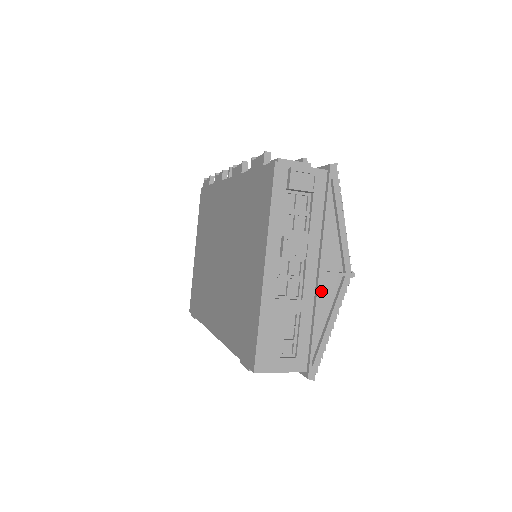
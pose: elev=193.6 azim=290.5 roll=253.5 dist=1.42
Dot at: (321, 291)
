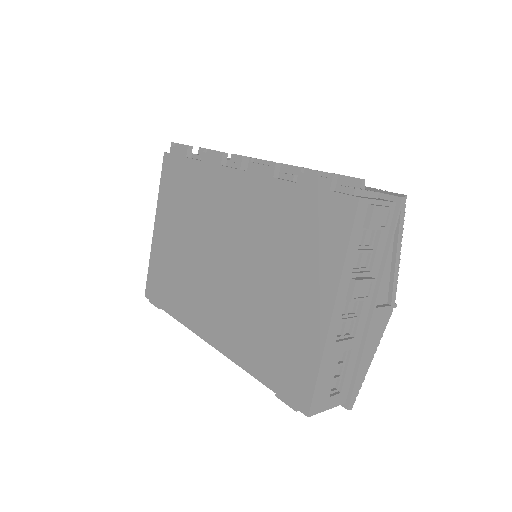
Dot at: occluded
